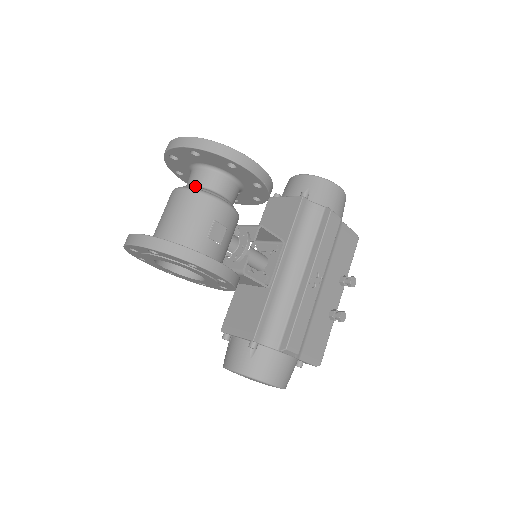
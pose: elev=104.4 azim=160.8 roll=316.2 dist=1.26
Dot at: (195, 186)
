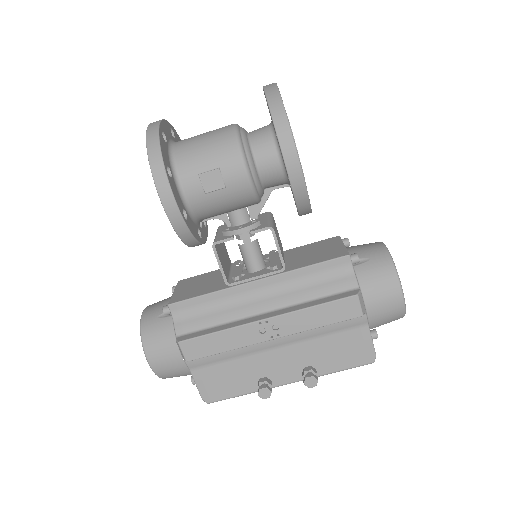
Dot at: (247, 134)
